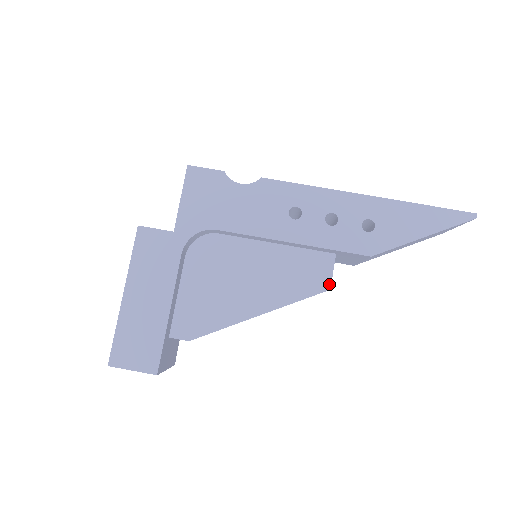
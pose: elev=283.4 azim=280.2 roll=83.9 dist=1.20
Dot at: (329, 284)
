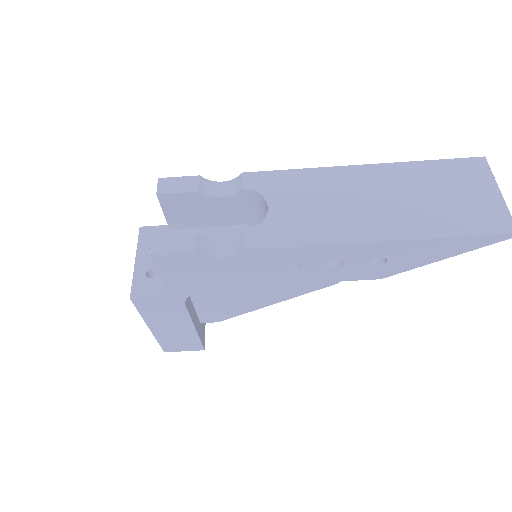
Dot at: occluded
